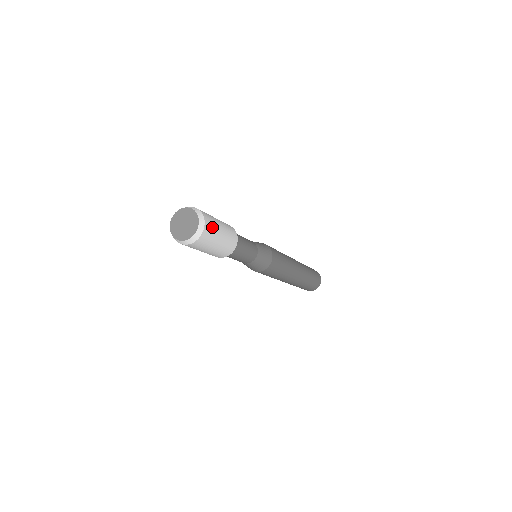
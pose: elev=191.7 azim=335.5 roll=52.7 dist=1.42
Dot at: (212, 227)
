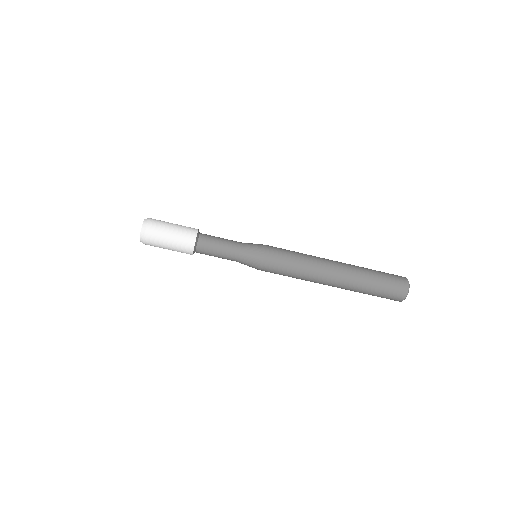
Dot at: (159, 222)
